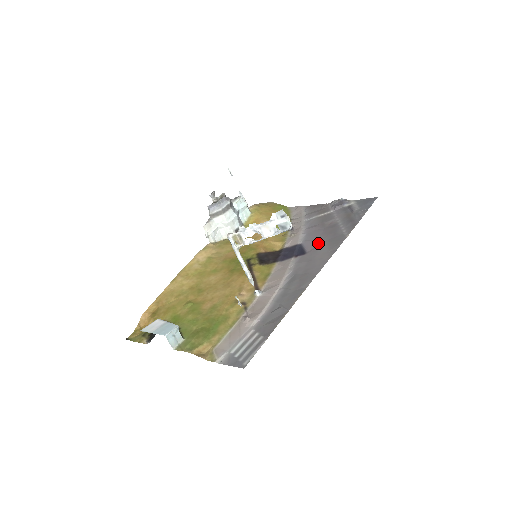
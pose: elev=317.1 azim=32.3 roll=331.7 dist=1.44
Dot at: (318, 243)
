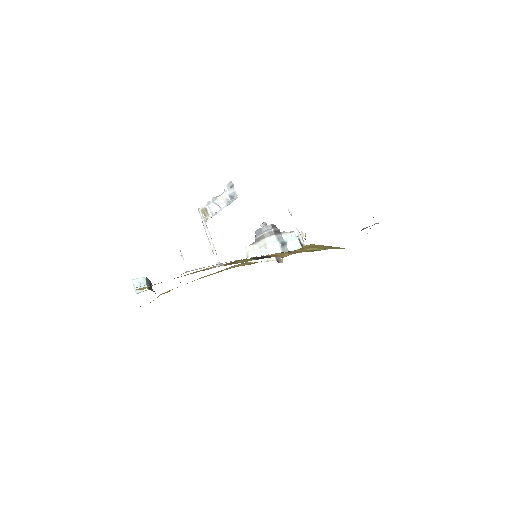
Dot at: occluded
